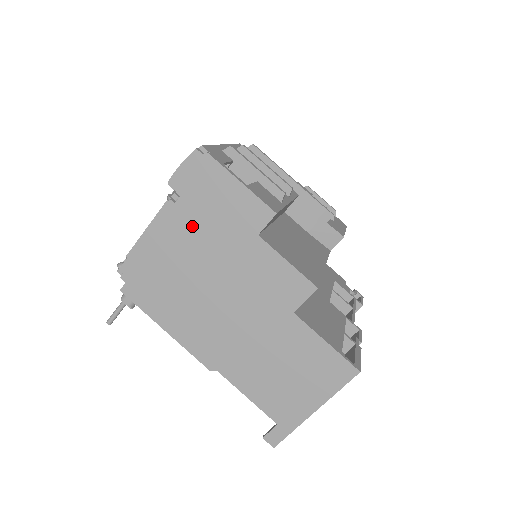
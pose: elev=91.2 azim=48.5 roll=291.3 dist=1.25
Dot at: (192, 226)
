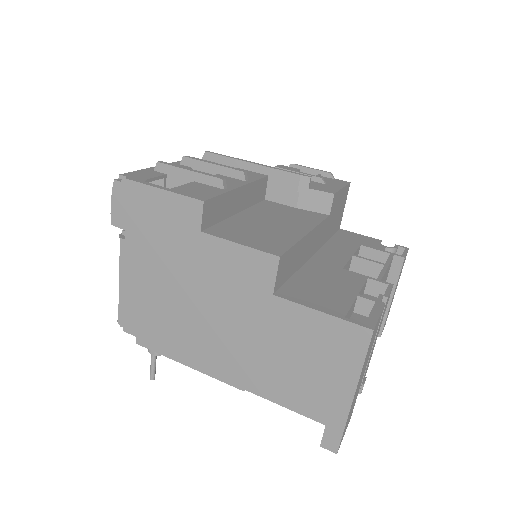
Dot at: (147, 253)
